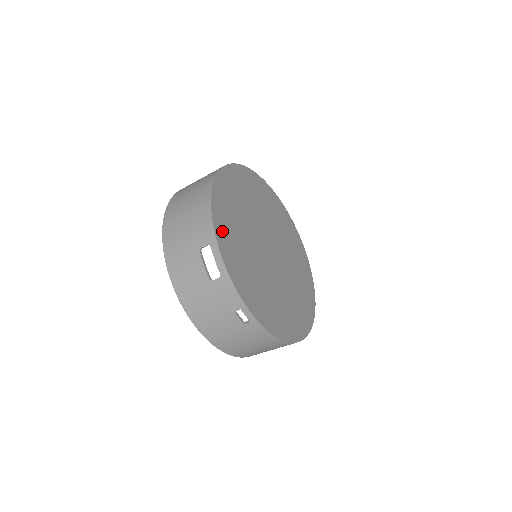
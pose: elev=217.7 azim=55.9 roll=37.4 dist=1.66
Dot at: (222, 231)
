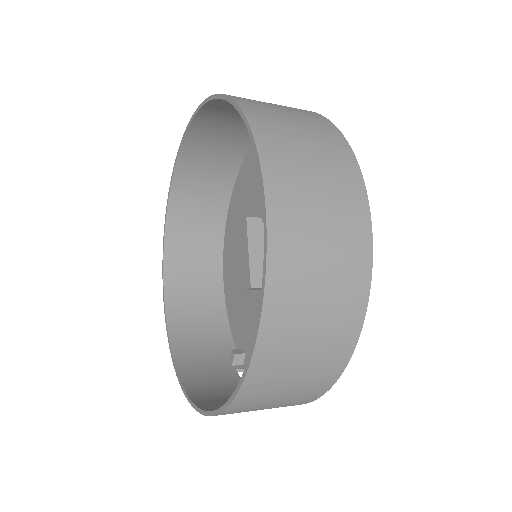
Dot at: occluded
